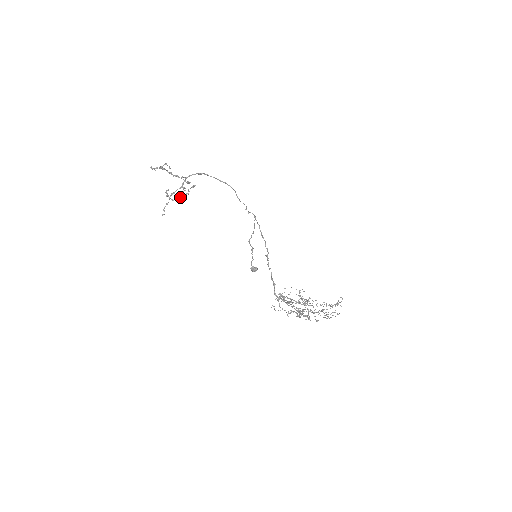
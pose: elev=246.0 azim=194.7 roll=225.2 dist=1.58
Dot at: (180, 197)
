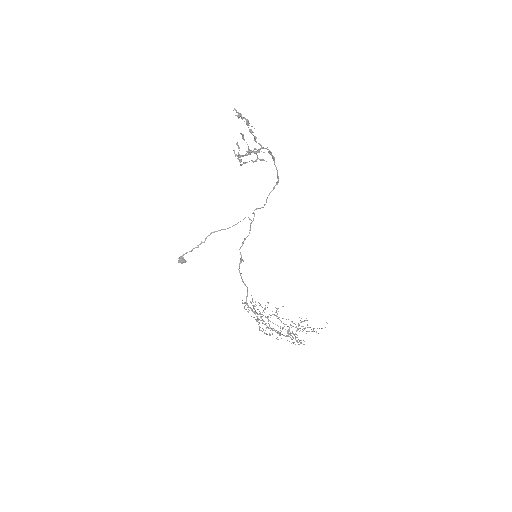
Dot at: (235, 156)
